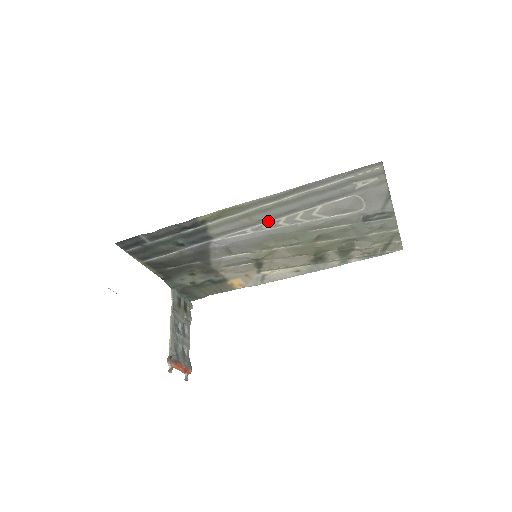
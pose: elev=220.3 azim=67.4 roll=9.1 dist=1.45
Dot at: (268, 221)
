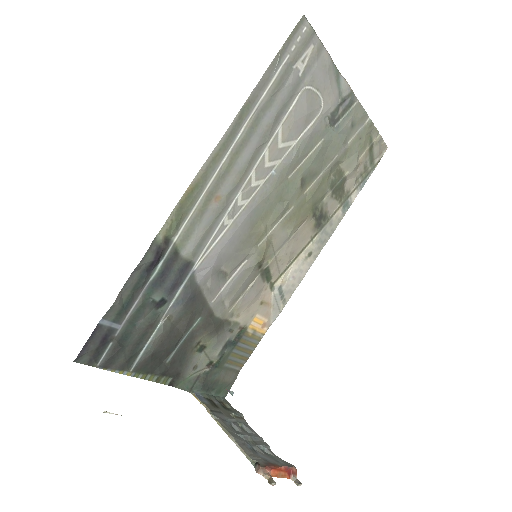
Dot at: (239, 190)
